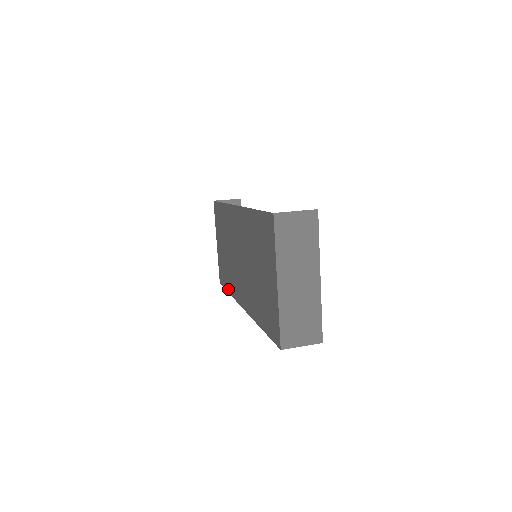
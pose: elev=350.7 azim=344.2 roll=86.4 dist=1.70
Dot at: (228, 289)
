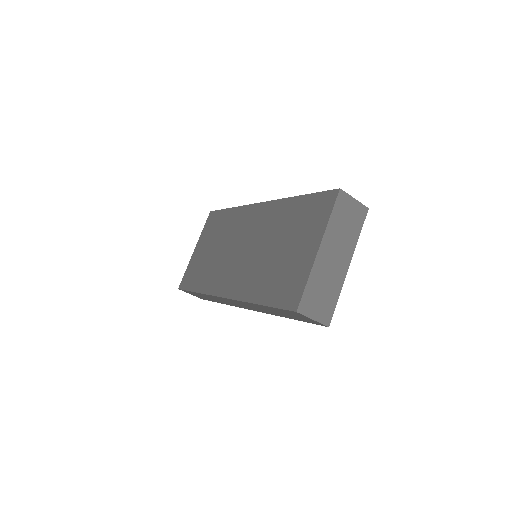
Dot at: (197, 288)
